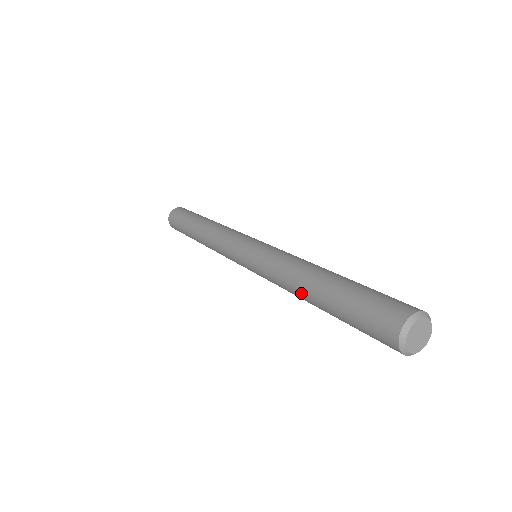
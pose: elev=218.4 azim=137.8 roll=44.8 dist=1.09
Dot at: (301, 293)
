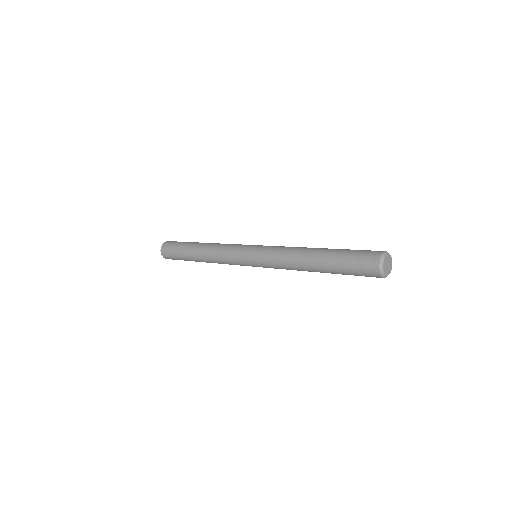
Dot at: (305, 261)
